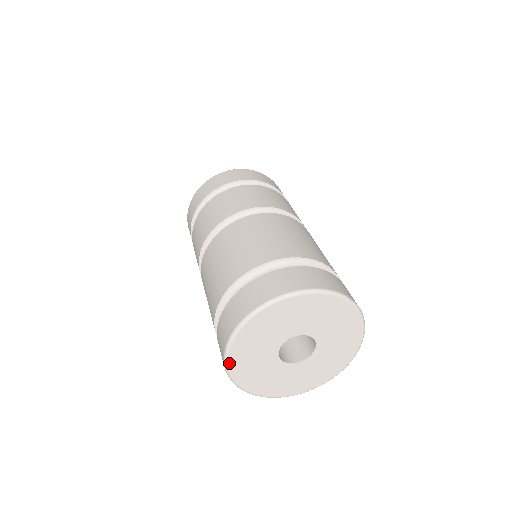
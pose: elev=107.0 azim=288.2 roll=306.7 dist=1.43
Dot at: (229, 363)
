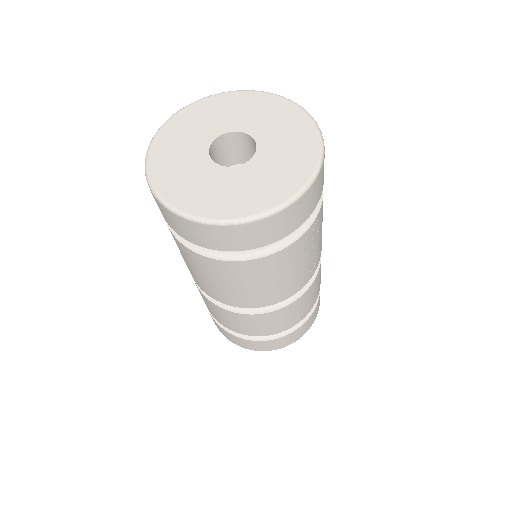
Dot at: (178, 114)
